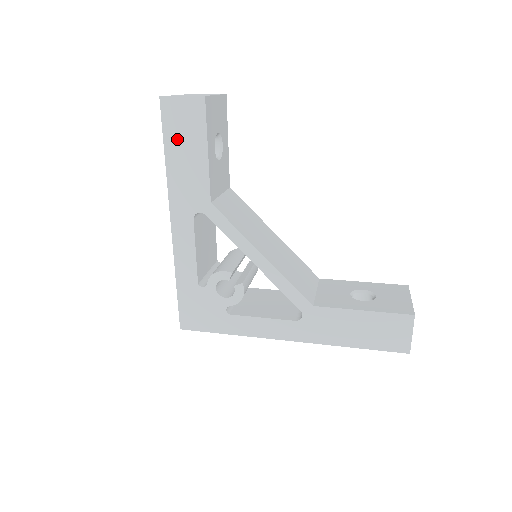
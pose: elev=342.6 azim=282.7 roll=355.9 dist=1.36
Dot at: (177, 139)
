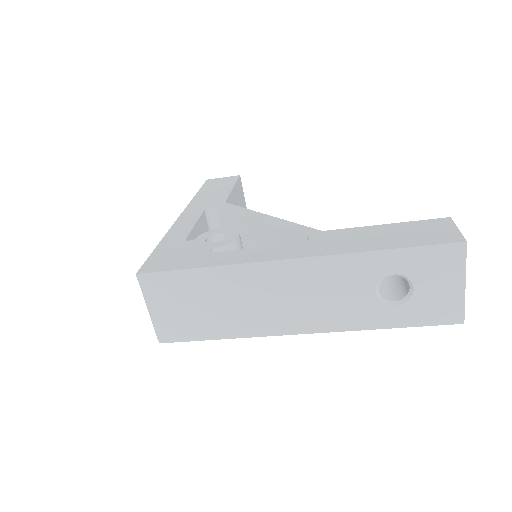
Dot at: (211, 188)
